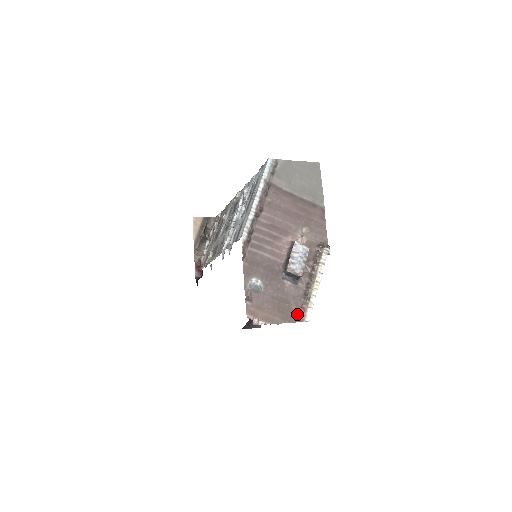
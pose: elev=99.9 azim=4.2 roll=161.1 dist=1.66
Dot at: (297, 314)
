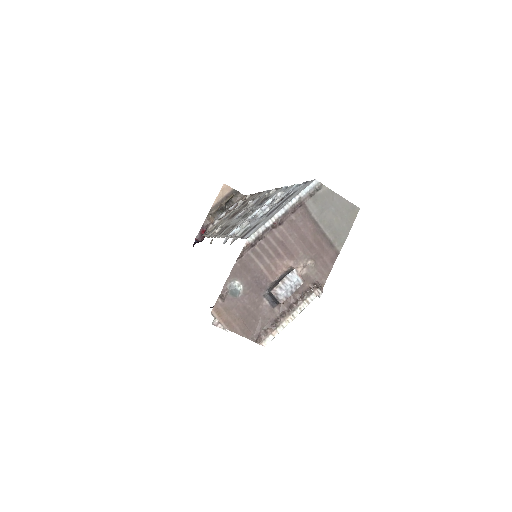
Dot at: (258, 334)
